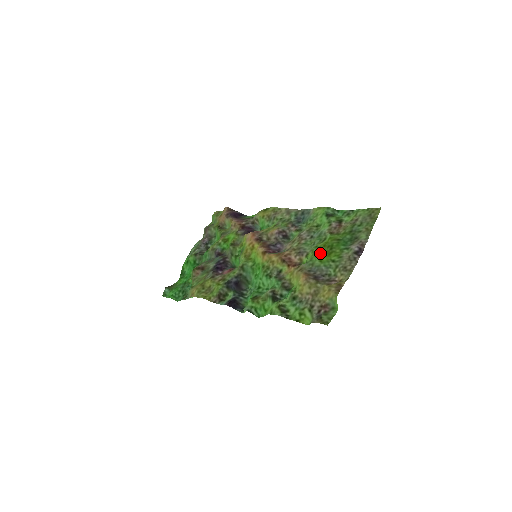
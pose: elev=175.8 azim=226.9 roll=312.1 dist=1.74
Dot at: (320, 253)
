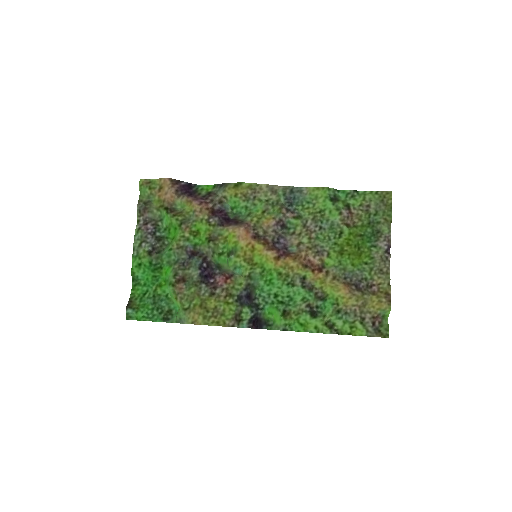
Dot at: (350, 256)
